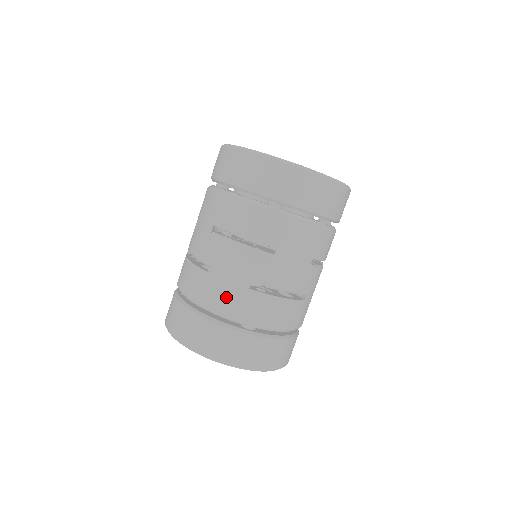
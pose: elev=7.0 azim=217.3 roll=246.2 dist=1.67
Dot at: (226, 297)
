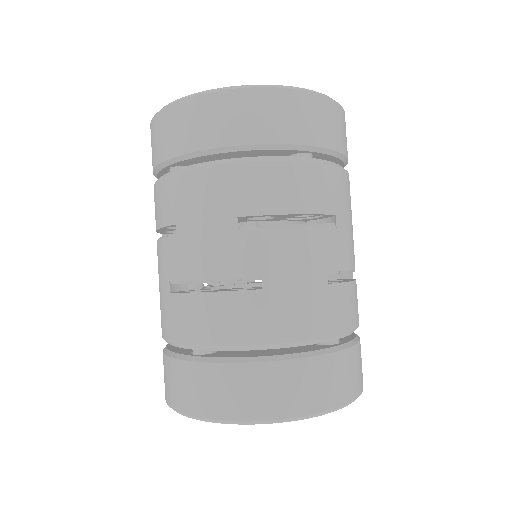
Dot at: (162, 314)
